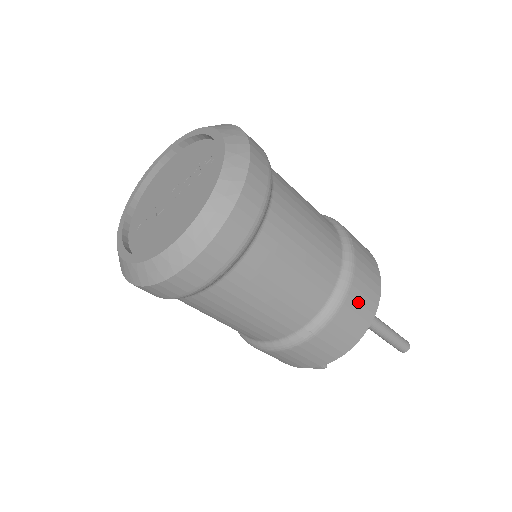
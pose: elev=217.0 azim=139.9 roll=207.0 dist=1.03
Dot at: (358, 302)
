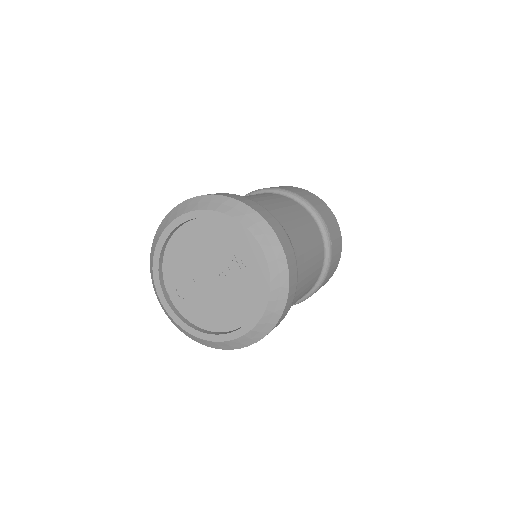
Dot at: (329, 276)
